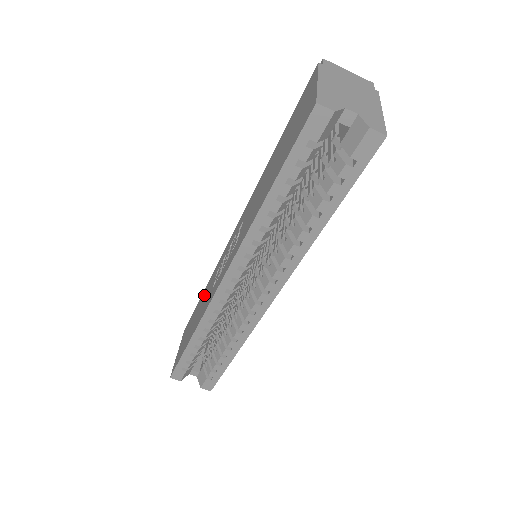
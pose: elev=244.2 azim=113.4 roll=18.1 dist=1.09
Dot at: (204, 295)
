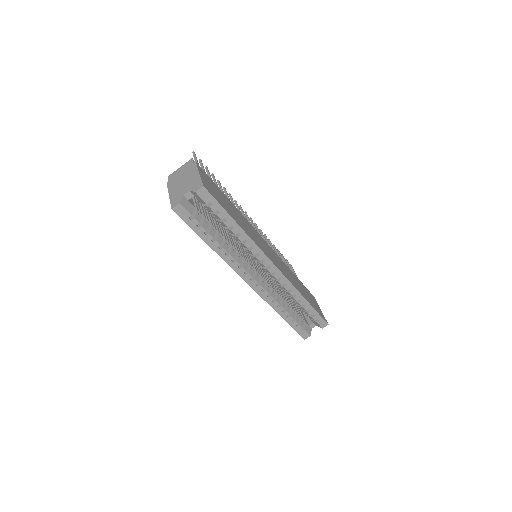
Dot at: occluded
